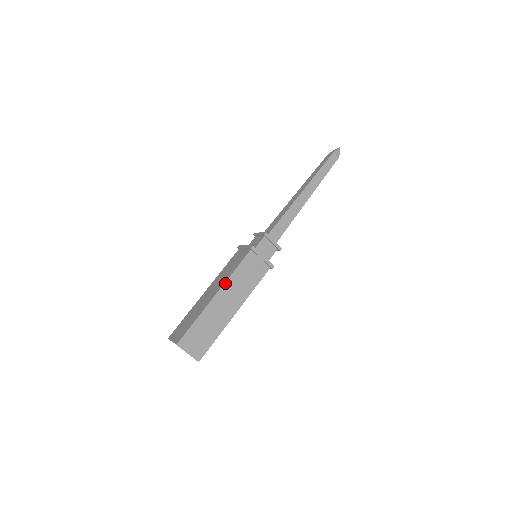
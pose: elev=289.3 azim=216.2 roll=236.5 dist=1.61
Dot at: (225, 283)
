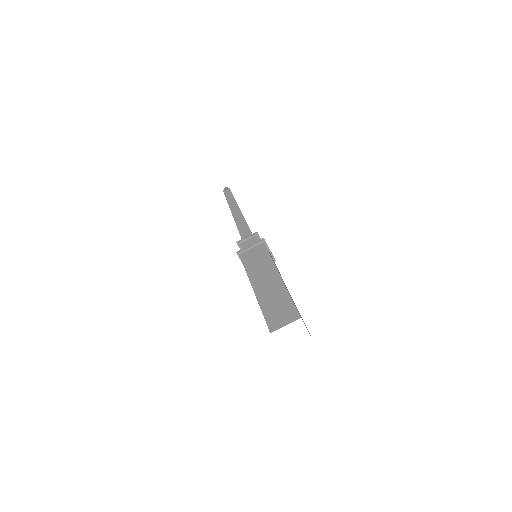
Dot at: occluded
